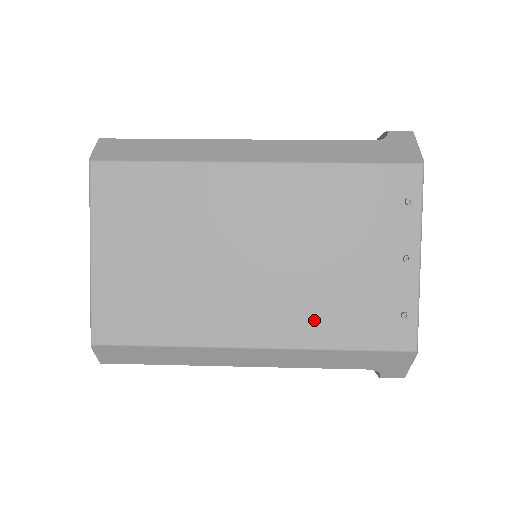
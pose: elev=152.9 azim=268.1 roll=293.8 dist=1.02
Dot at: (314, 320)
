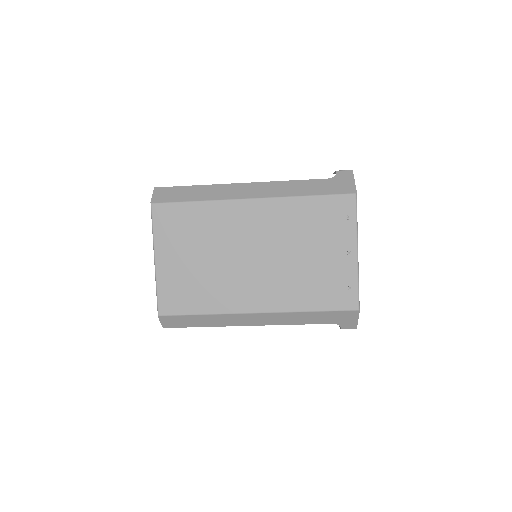
Dot at: (294, 294)
